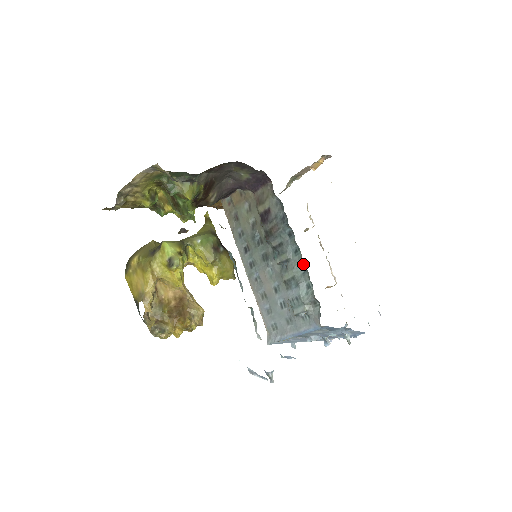
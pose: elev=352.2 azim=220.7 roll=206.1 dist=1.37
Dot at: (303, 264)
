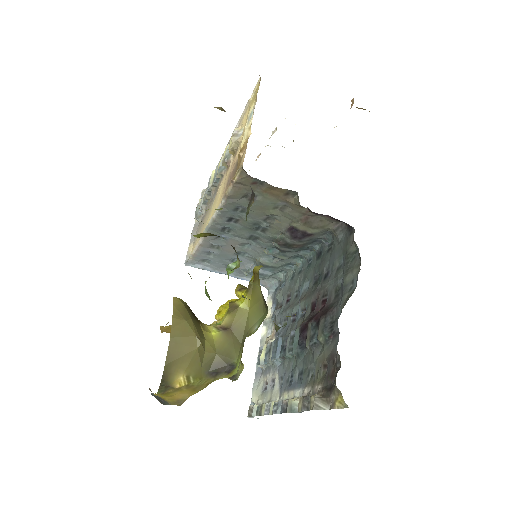
Dot at: (293, 264)
